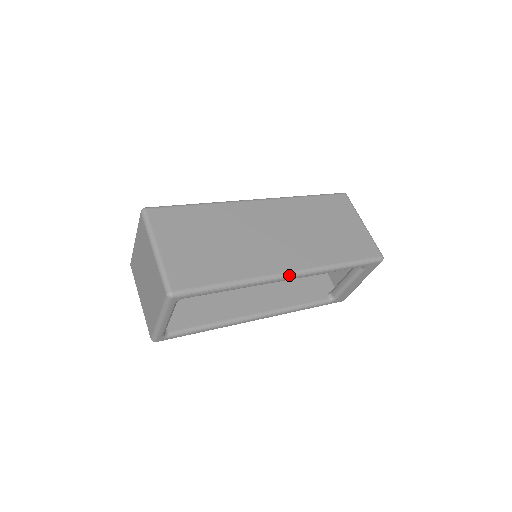
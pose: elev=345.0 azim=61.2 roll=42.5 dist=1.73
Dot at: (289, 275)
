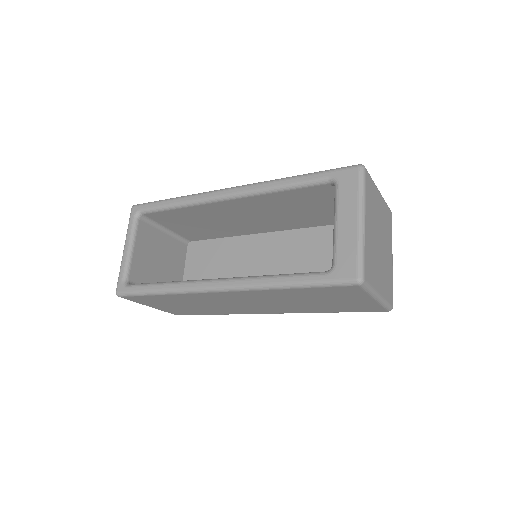
Dot at: (229, 188)
